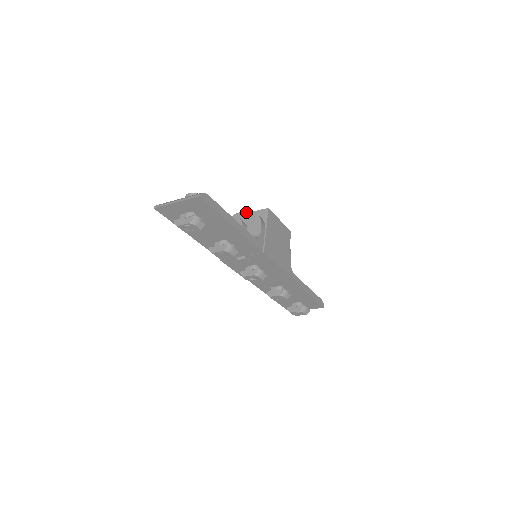
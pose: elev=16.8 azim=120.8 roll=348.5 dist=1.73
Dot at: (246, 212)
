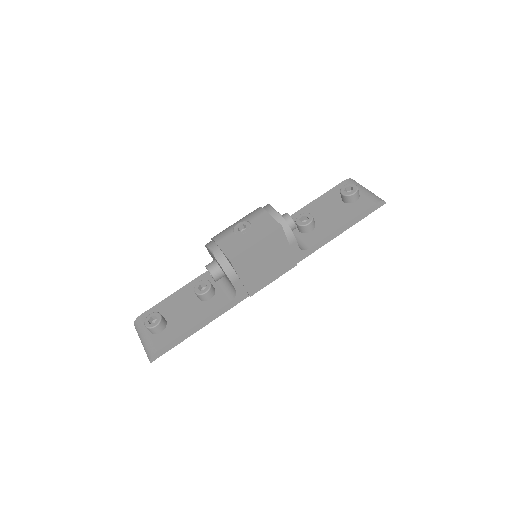
Dot at: (213, 256)
